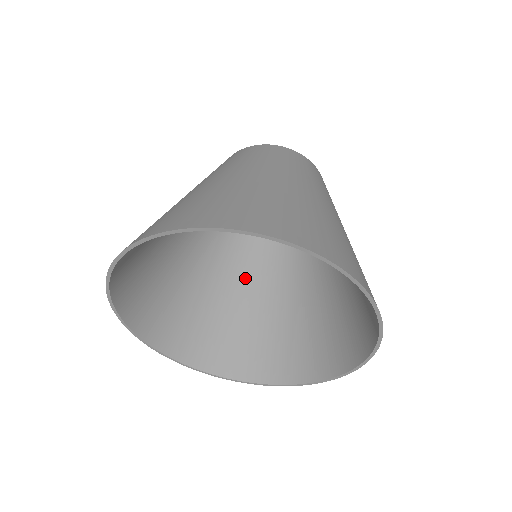
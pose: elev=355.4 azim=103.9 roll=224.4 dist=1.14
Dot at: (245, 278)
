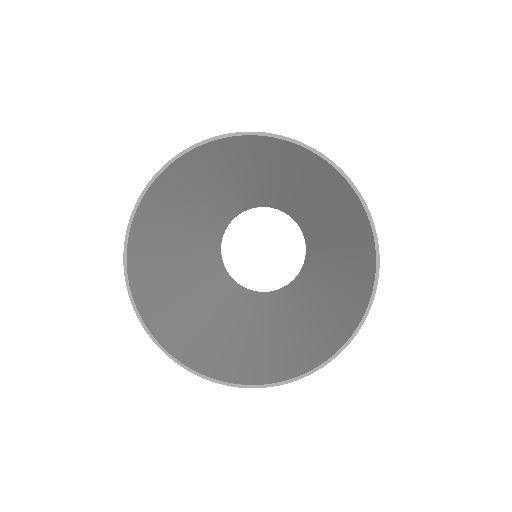
Dot at: (240, 318)
